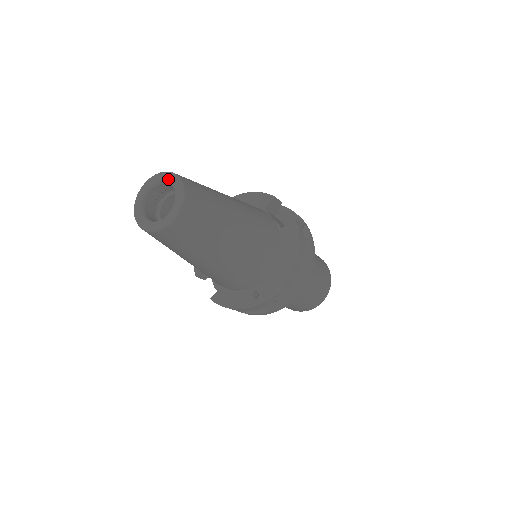
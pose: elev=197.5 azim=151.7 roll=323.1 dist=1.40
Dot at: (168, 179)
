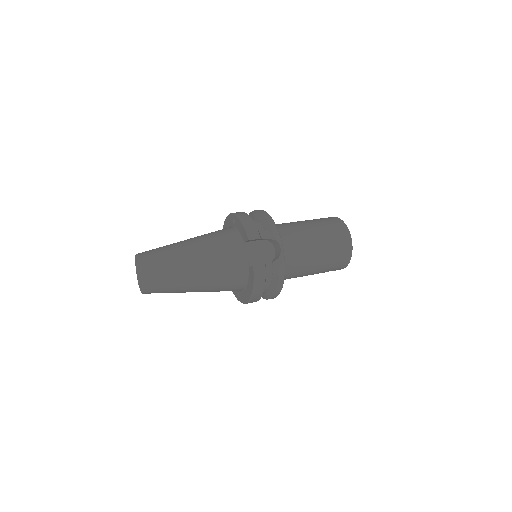
Dot at: (139, 266)
